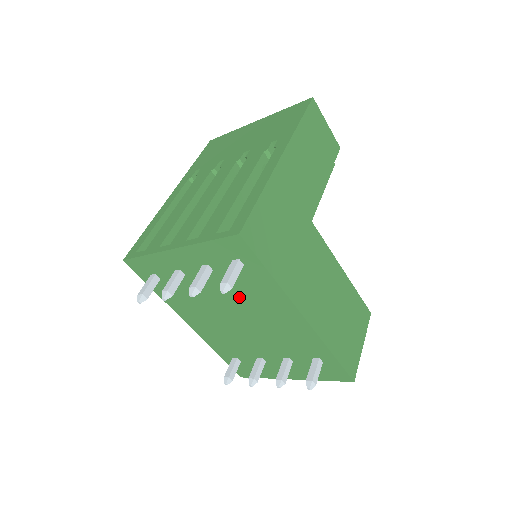
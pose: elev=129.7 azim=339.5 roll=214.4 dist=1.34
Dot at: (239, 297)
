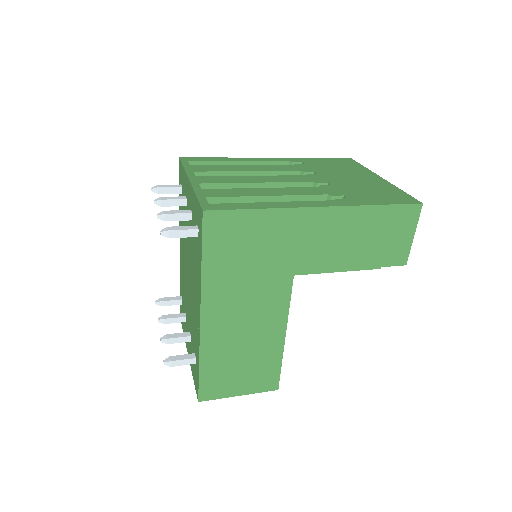
Dot at: (192, 257)
